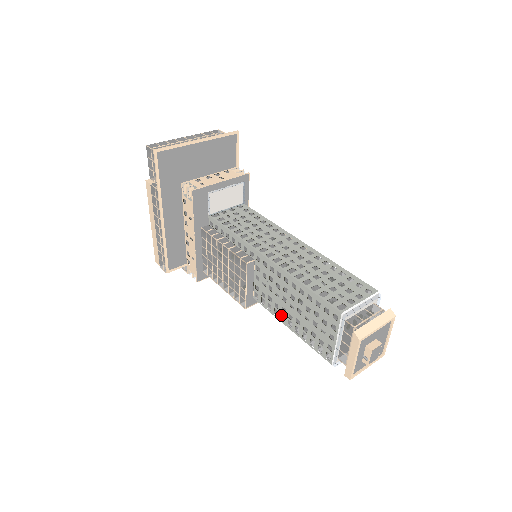
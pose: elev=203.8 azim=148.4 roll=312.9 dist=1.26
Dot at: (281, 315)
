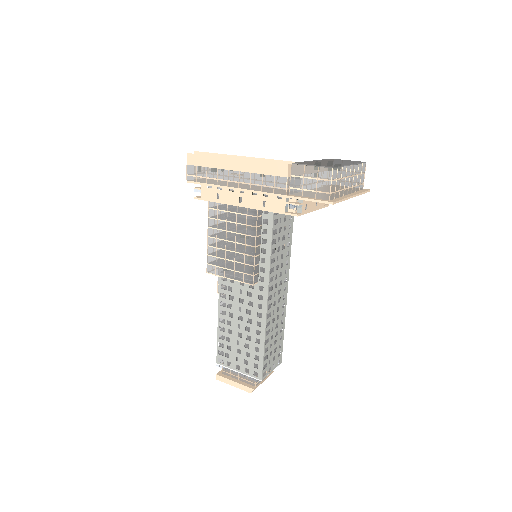
Dot at: (224, 311)
